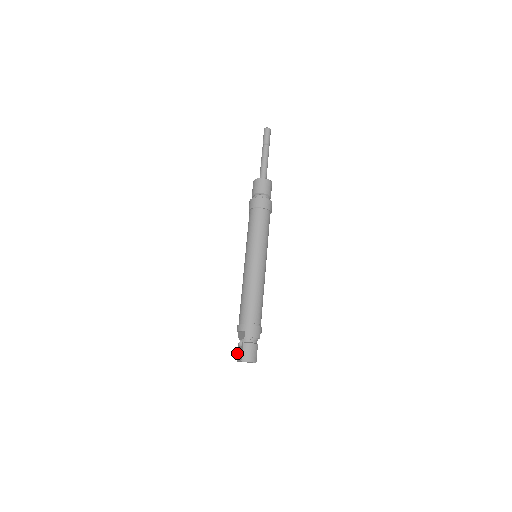
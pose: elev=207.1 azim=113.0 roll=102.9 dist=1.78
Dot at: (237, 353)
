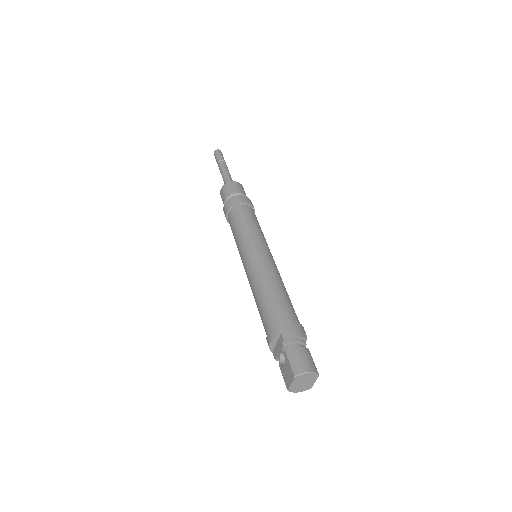
Dot at: (283, 378)
